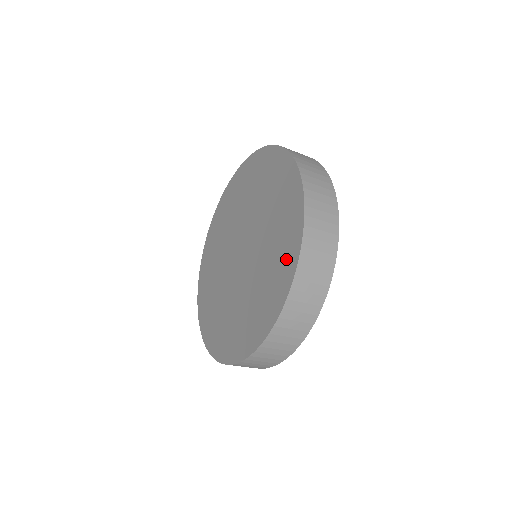
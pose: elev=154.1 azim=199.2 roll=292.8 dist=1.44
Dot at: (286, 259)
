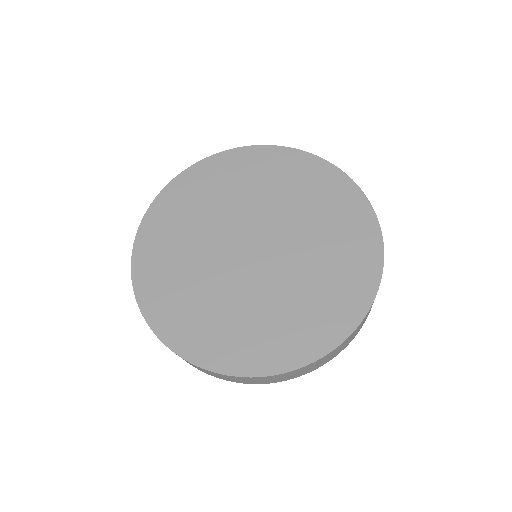
Dot at: (357, 224)
